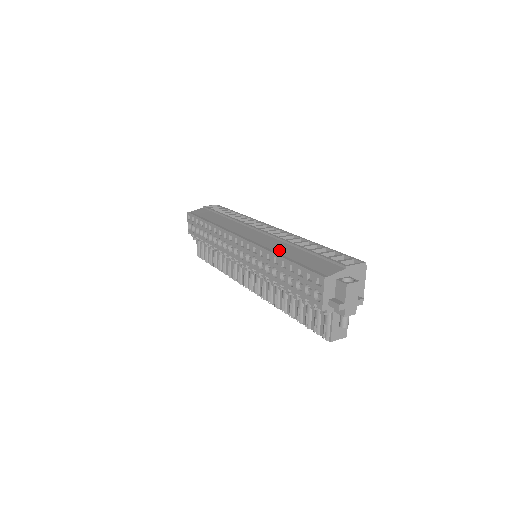
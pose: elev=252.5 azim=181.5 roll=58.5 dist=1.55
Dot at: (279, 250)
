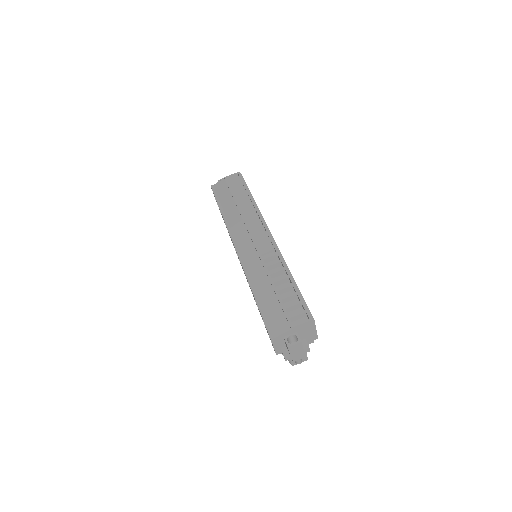
Dot at: (256, 282)
